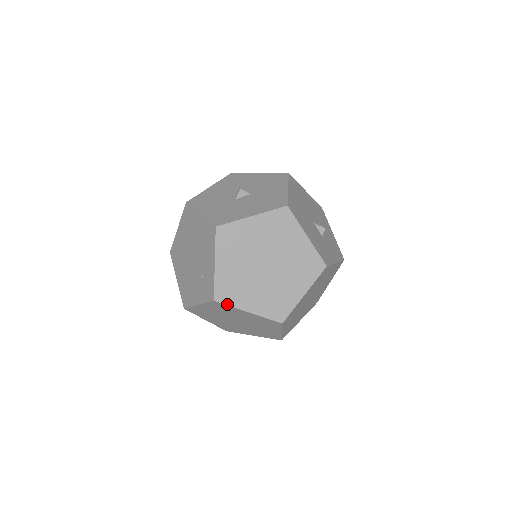
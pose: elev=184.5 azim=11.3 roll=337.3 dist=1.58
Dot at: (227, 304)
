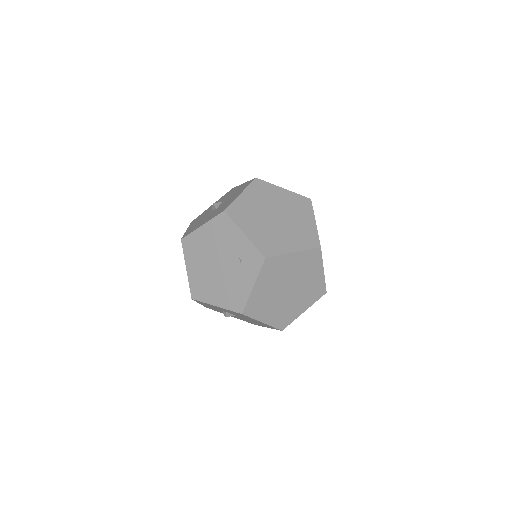
Dot at: (276, 255)
